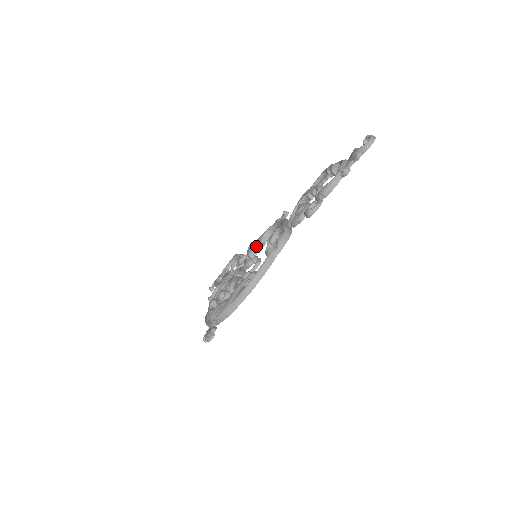
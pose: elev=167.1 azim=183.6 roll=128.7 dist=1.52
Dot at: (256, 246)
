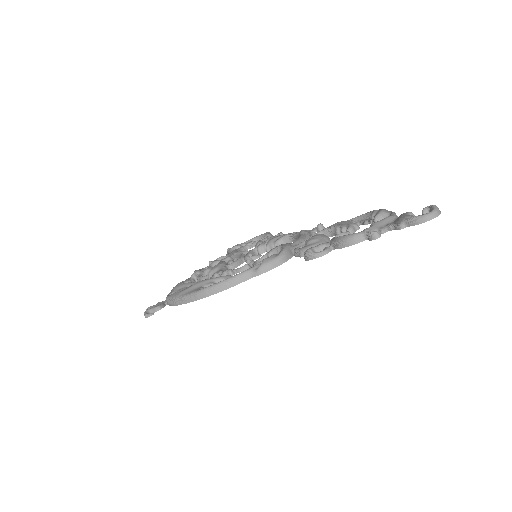
Dot at: (268, 244)
